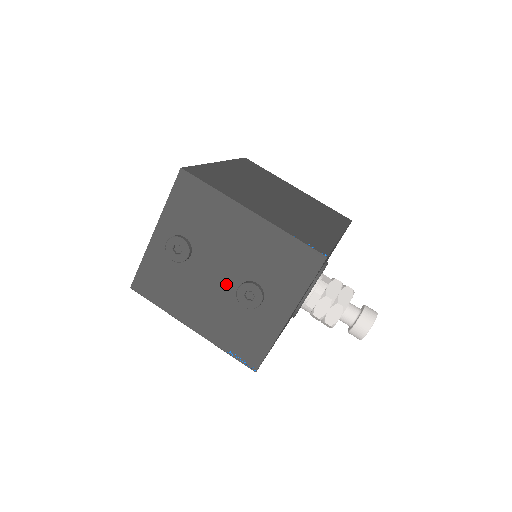
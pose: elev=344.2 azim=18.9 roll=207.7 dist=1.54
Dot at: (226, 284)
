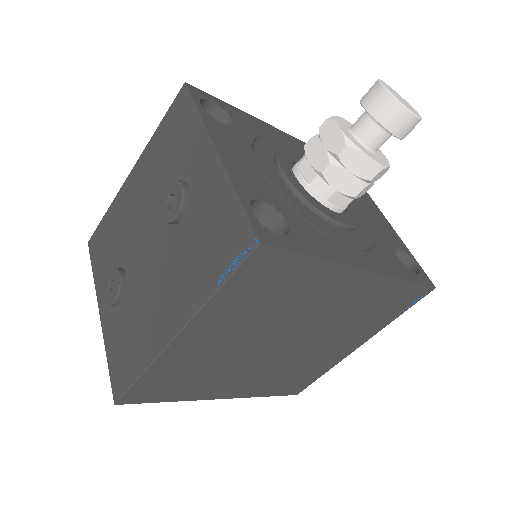
Dot at: (159, 238)
